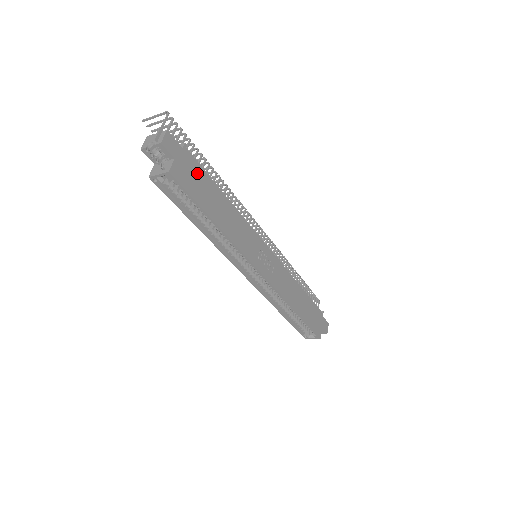
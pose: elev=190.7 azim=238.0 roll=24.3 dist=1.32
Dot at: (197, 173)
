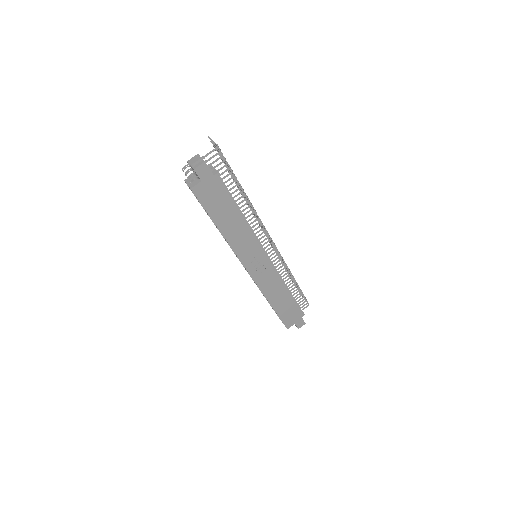
Dot at: (219, 194)
